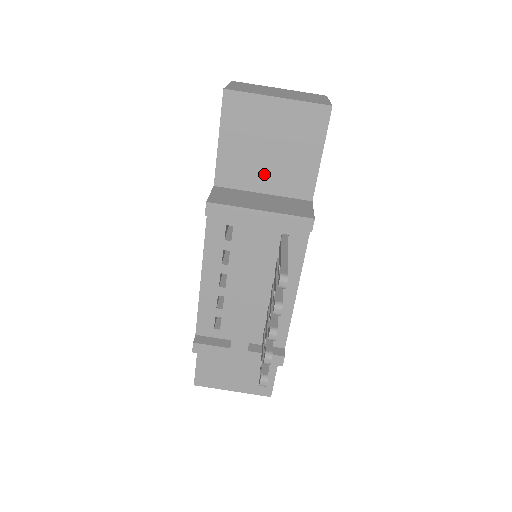
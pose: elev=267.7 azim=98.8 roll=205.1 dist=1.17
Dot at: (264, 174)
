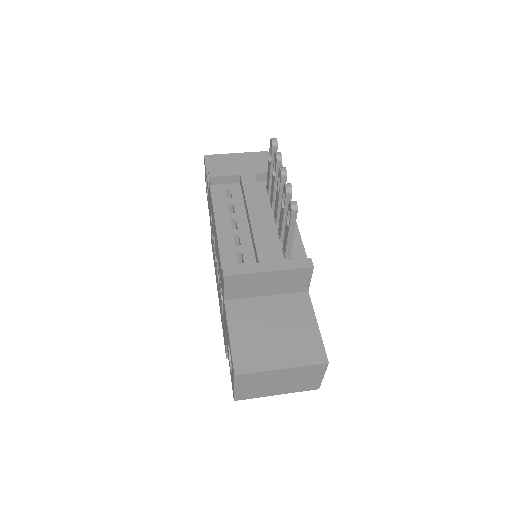
Dot at: occluded
